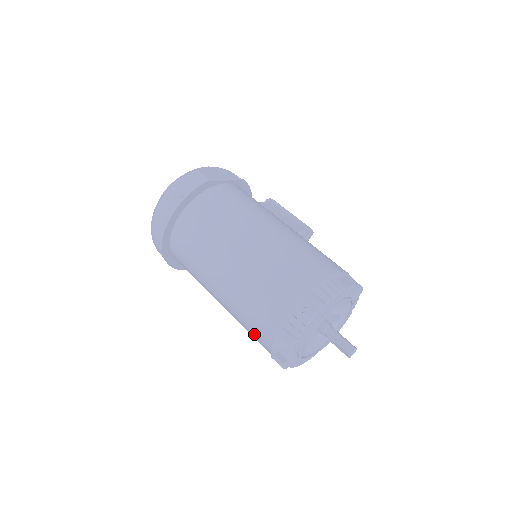
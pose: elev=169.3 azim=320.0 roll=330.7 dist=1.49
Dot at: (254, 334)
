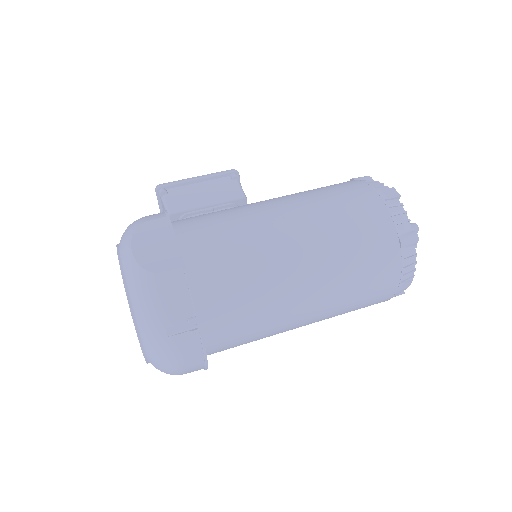
Dot at: occluded
